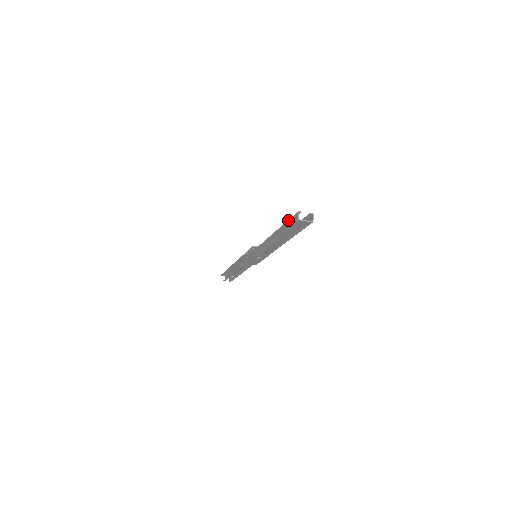
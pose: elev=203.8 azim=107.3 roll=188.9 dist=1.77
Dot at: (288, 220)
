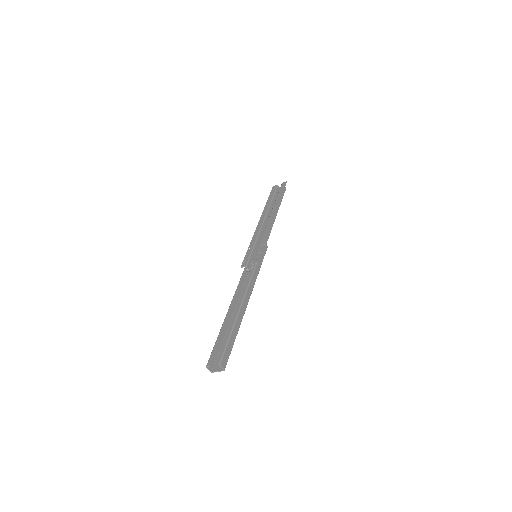
Dot at: (214, 345)
